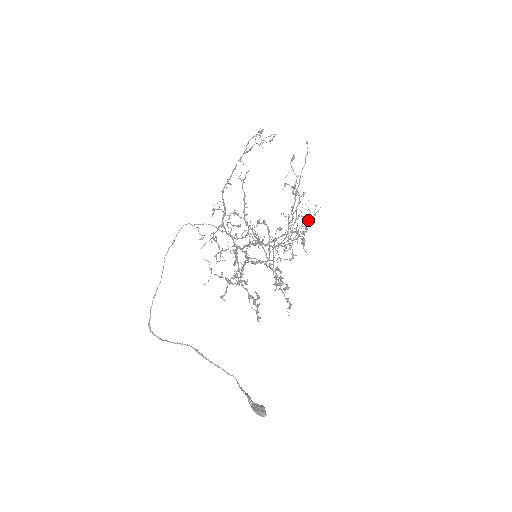
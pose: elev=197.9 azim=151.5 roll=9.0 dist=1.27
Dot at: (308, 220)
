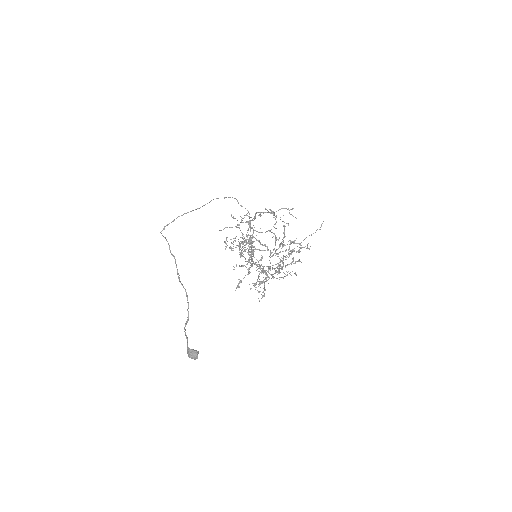
Dot at: (289, 273)
